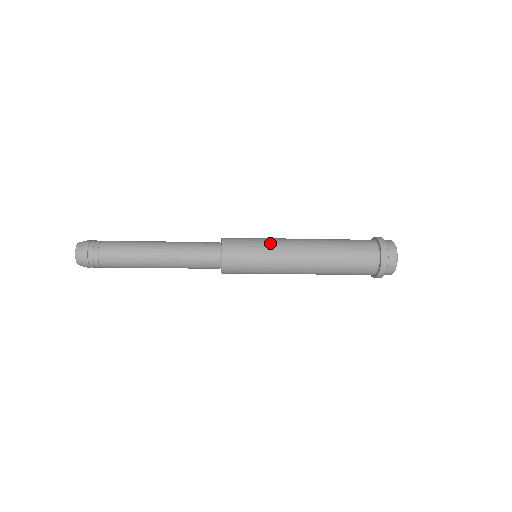
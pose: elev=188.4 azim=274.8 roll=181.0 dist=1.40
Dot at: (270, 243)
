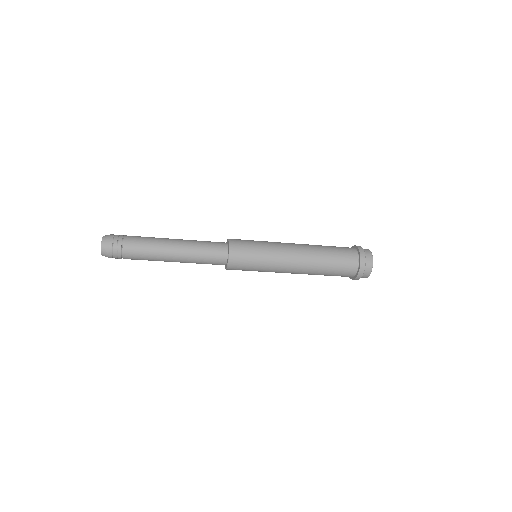
Dot at: (270, 256)
